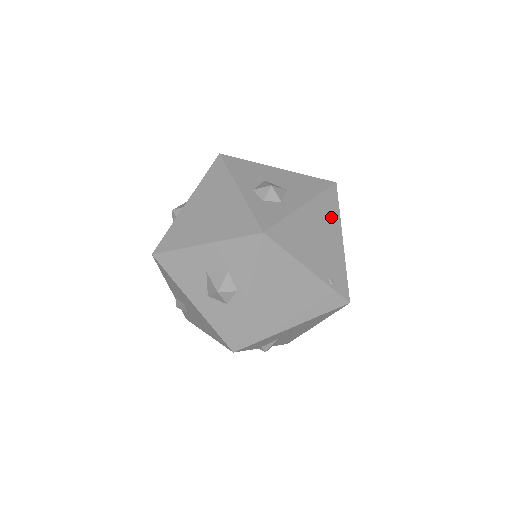
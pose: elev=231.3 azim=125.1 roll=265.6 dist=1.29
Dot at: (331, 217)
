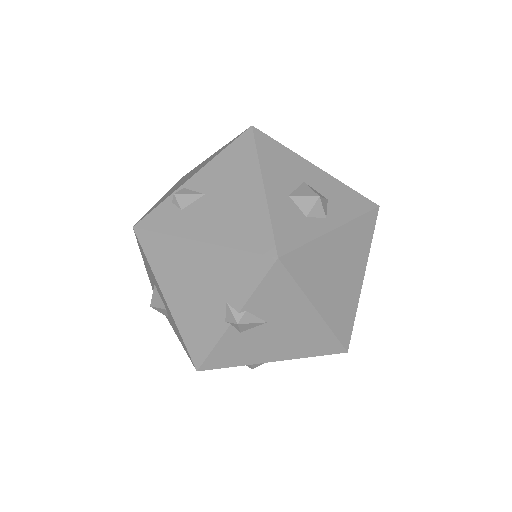
Dot at: occluded
